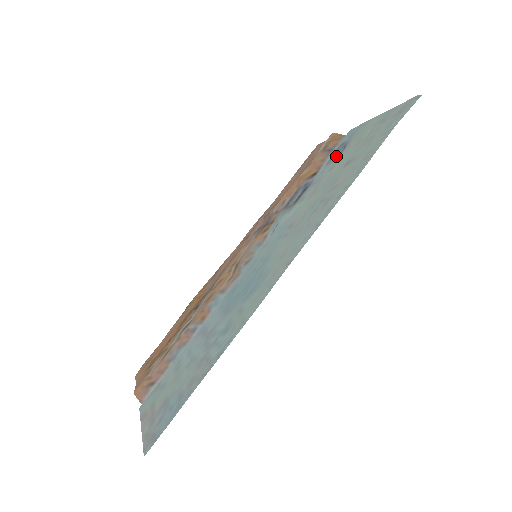
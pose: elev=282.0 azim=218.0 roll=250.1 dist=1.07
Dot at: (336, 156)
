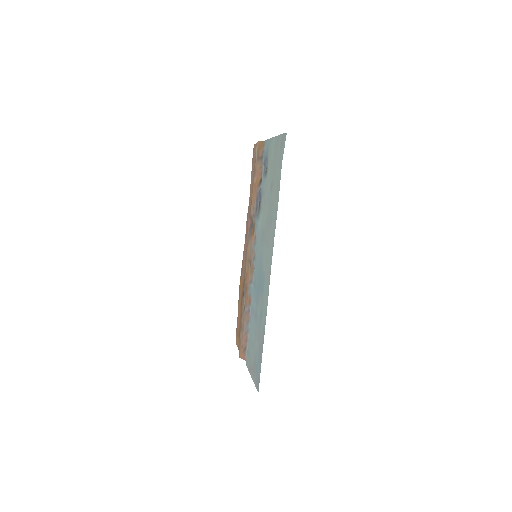
Dot at: (265, 171)
